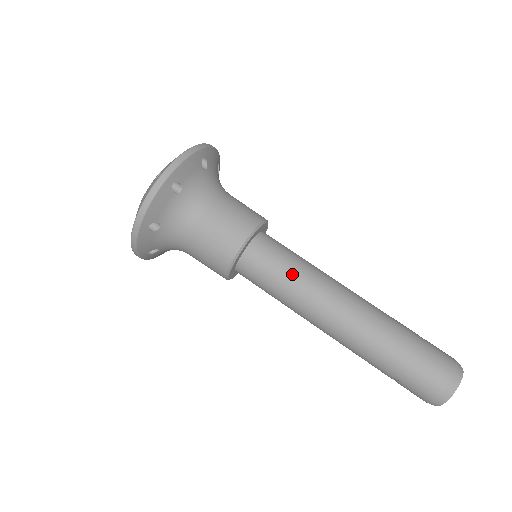
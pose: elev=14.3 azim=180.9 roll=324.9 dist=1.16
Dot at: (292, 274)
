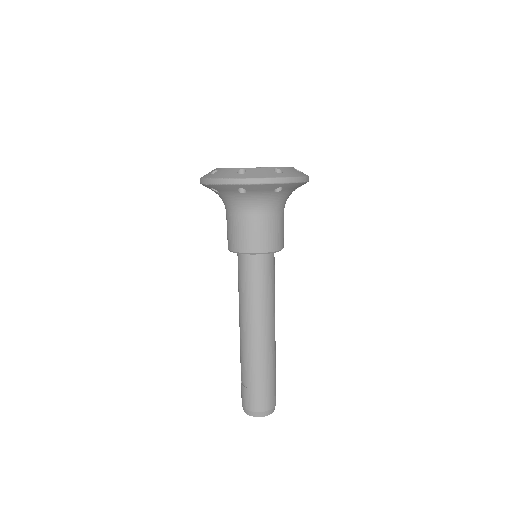
Dot at: (266, 291)
